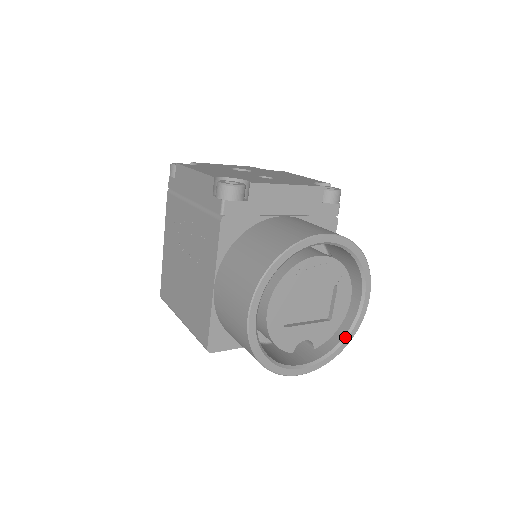
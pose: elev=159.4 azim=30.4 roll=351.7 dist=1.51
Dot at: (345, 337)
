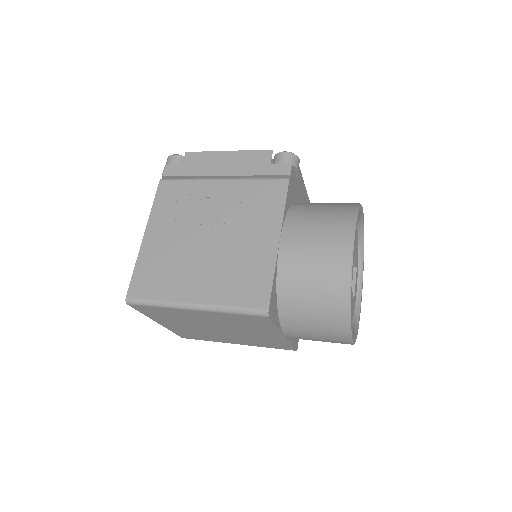
Dot at: (357, 323)
